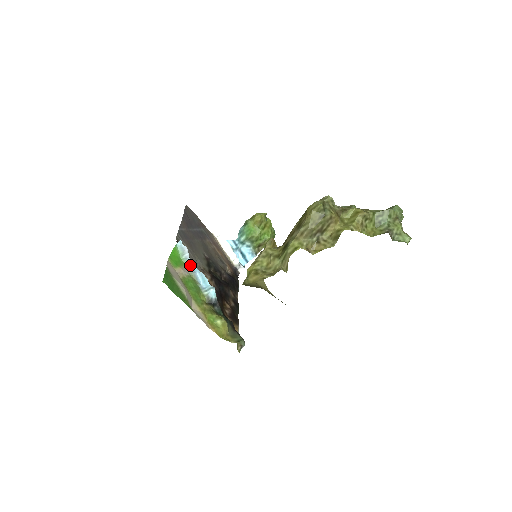
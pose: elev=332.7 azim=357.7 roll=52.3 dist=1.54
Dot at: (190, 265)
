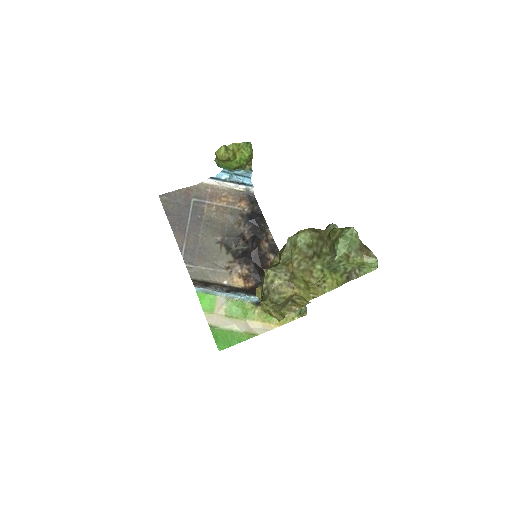
Dot at: (219, 294)
